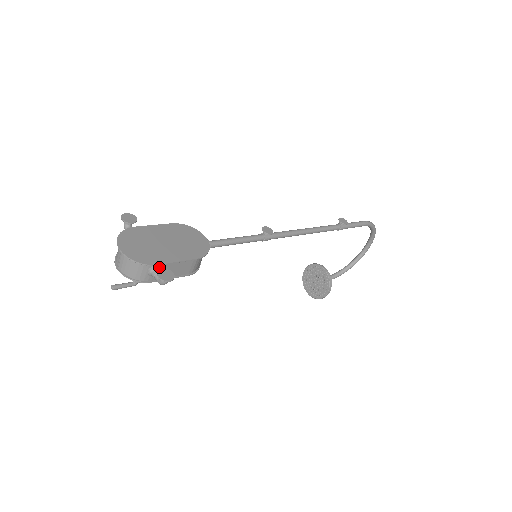
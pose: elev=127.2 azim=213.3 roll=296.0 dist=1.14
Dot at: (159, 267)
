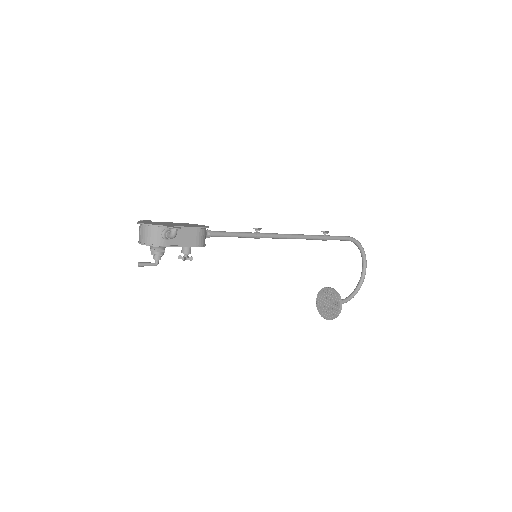
Dot at: (169, 230)
